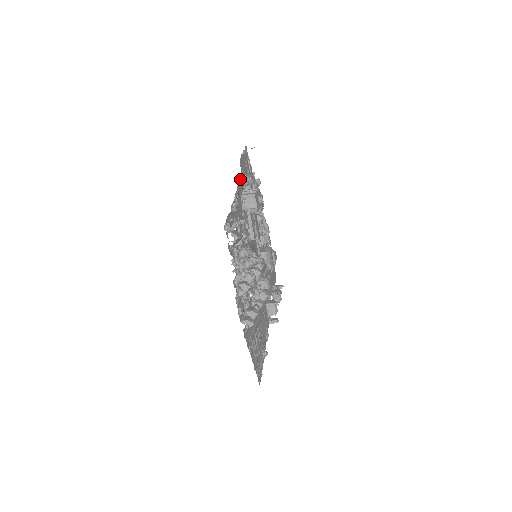
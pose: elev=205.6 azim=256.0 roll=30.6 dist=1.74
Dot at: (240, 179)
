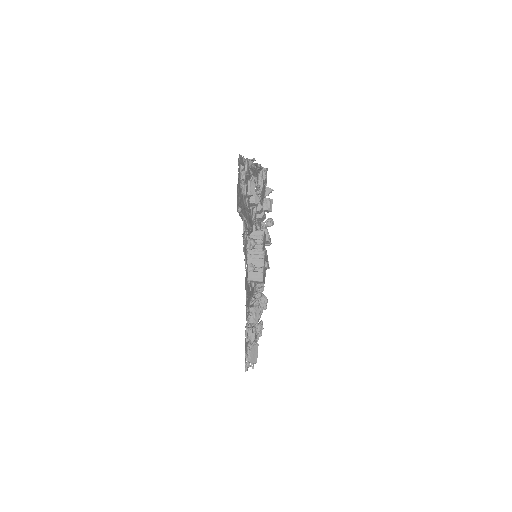
Dot at: (245, 263)
